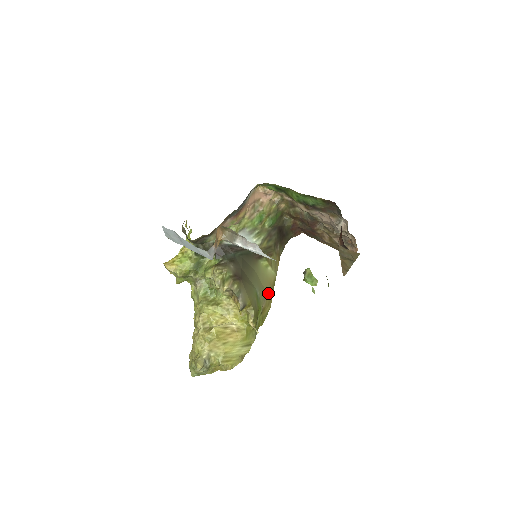
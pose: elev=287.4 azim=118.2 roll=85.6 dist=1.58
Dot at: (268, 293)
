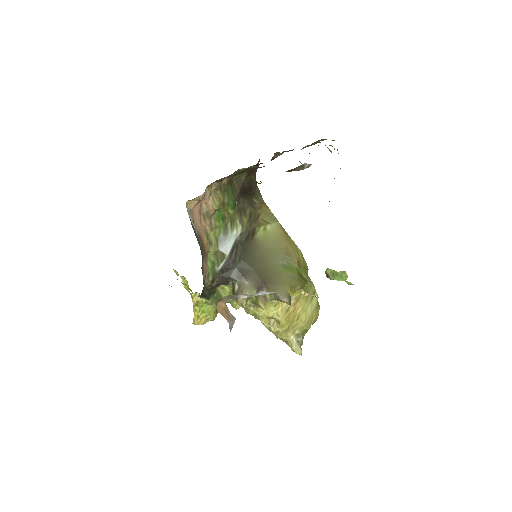
Dot at: (288, 246)
